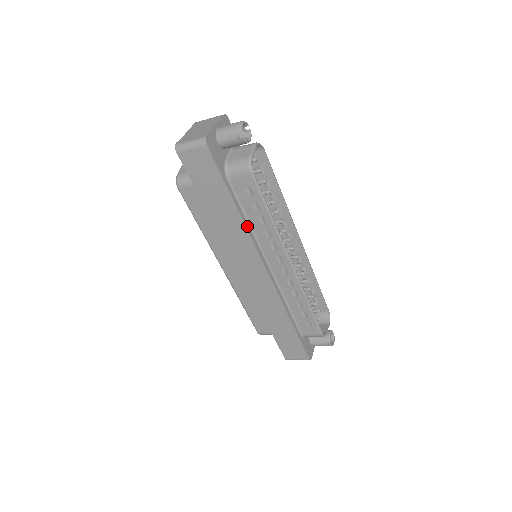
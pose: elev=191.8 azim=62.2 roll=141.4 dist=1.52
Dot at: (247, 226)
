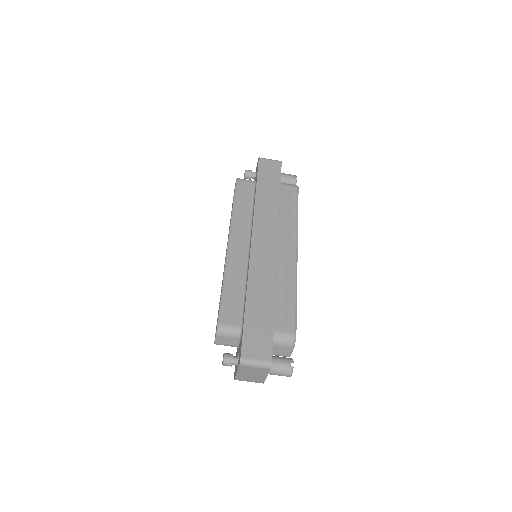
Dot at: (279, 211)
